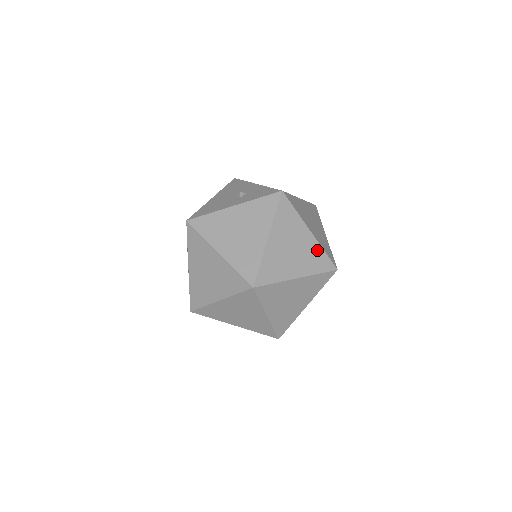
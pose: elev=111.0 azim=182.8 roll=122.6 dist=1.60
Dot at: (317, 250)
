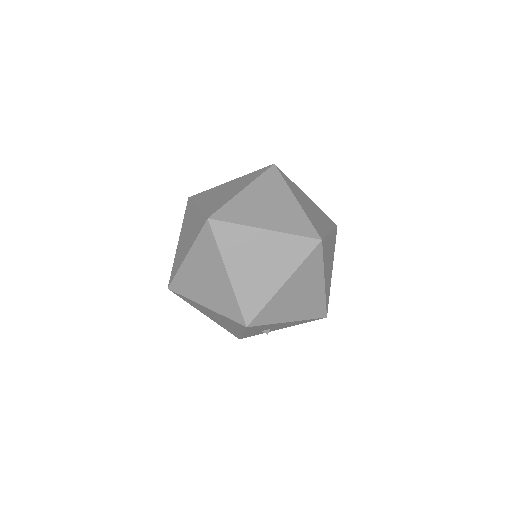
Dot at: (299, 216)
